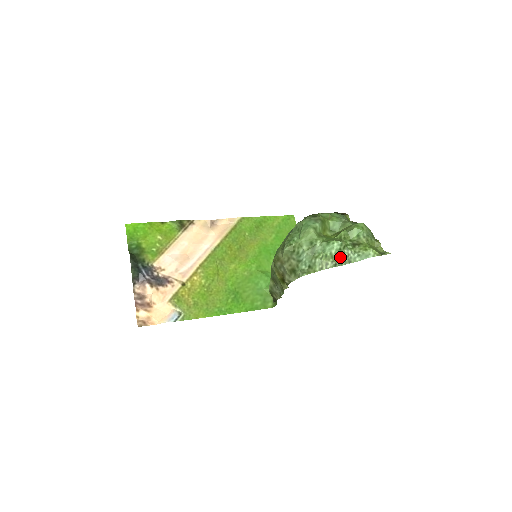
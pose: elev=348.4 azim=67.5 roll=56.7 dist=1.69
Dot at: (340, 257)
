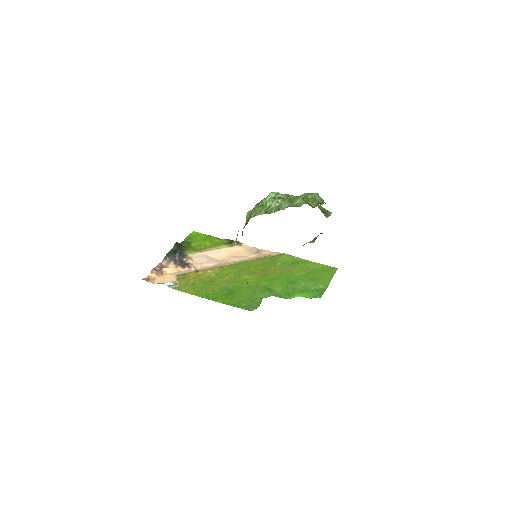
Dot at: (272, 205)
